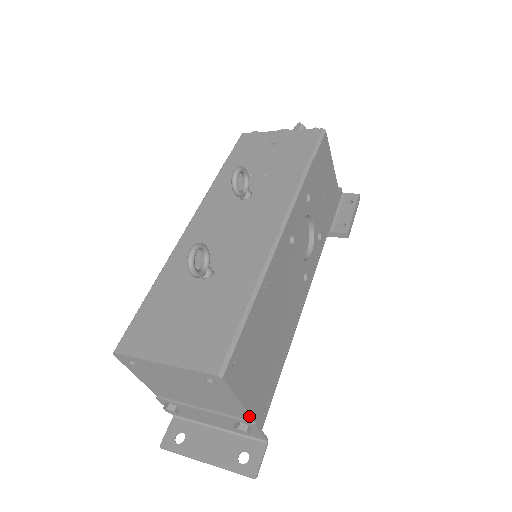
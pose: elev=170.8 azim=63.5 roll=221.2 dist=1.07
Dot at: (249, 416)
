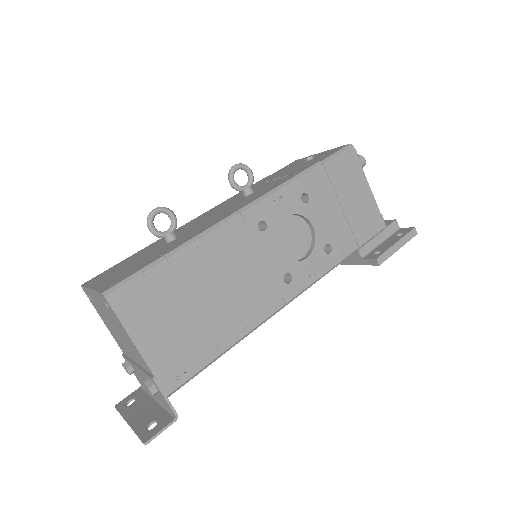
Dot at: (148, 367)
